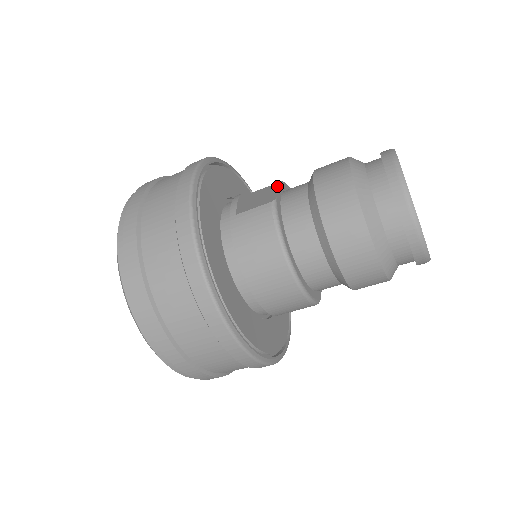
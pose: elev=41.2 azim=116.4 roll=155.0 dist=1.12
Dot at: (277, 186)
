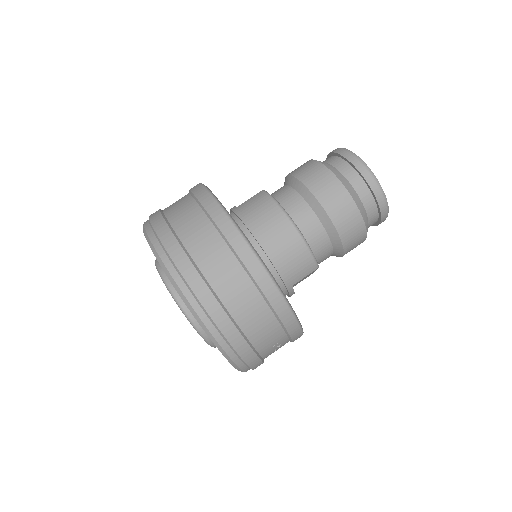
Dot at: occluded
